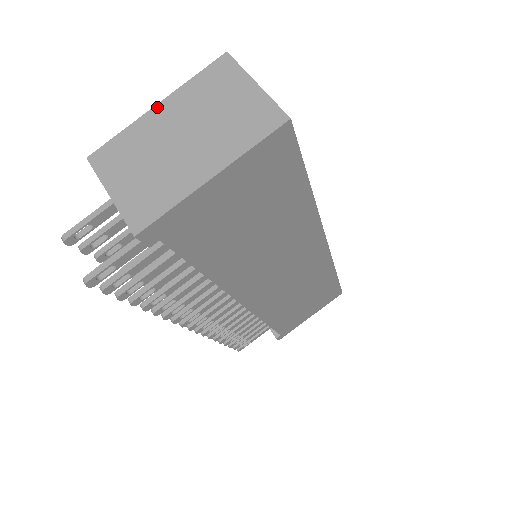
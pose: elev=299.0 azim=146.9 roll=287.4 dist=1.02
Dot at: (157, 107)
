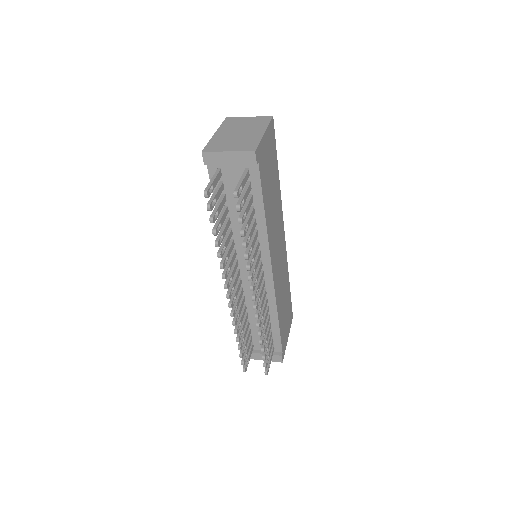
Dot at: (216, 133)
